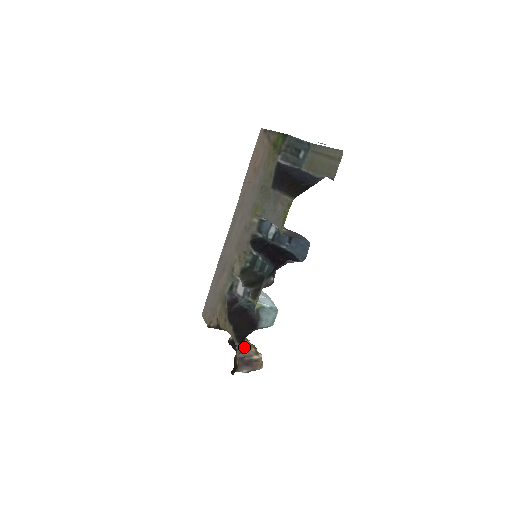
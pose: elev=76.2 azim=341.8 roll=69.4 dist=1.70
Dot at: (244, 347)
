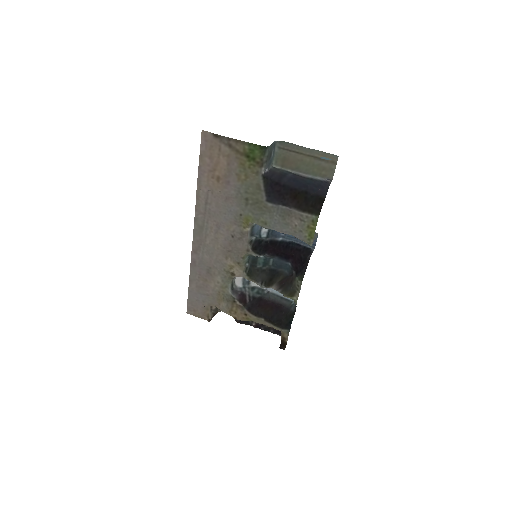
Dot at: occluded
